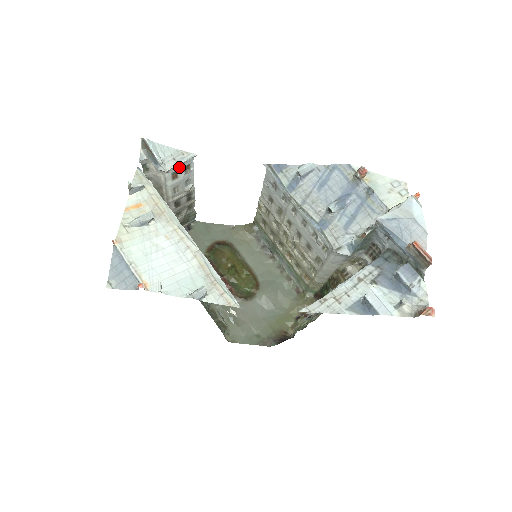
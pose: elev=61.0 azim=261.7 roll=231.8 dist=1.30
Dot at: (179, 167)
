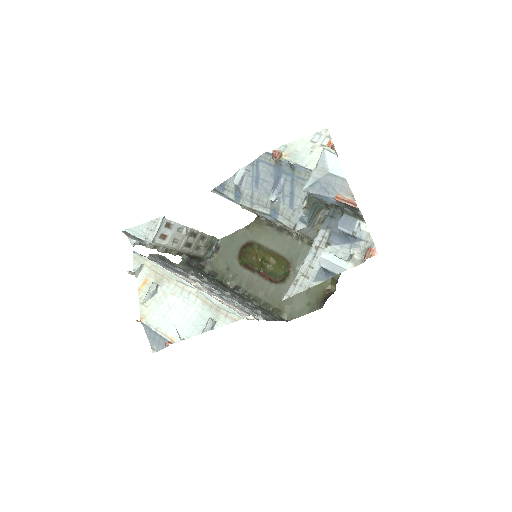
Dot at: (160, 231)
